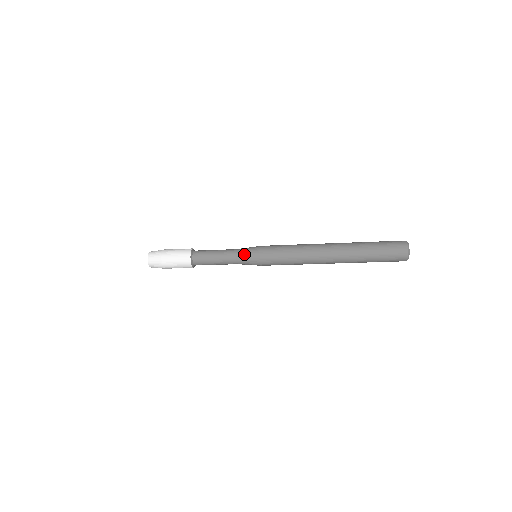
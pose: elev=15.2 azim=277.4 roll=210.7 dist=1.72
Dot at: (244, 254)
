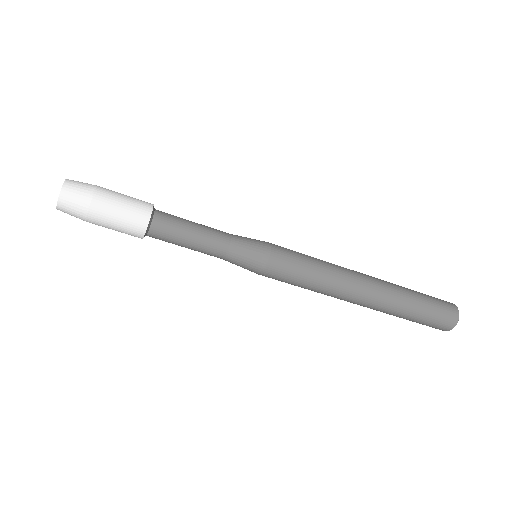
Dot at: (245, 241)
